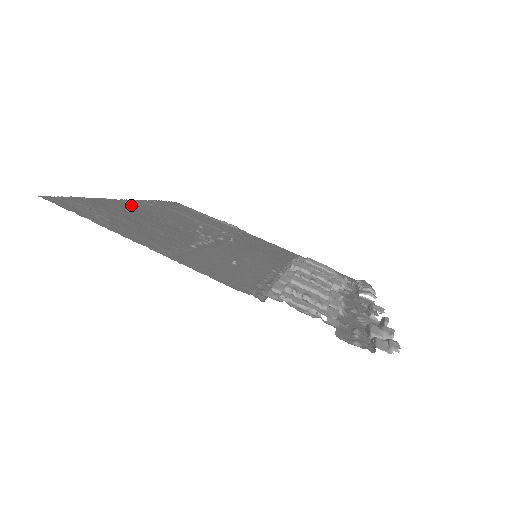
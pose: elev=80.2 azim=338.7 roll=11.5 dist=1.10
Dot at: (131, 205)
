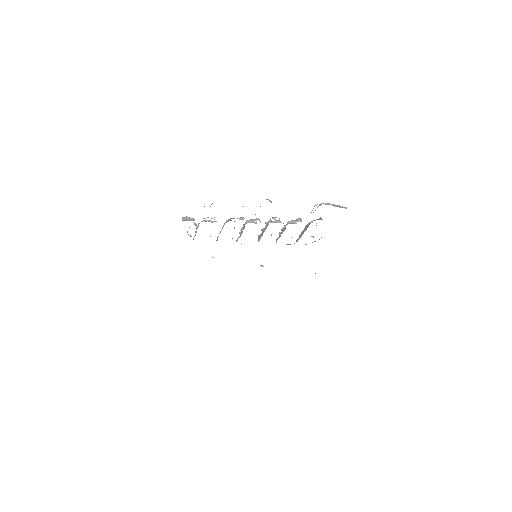
Dot at: occluded
